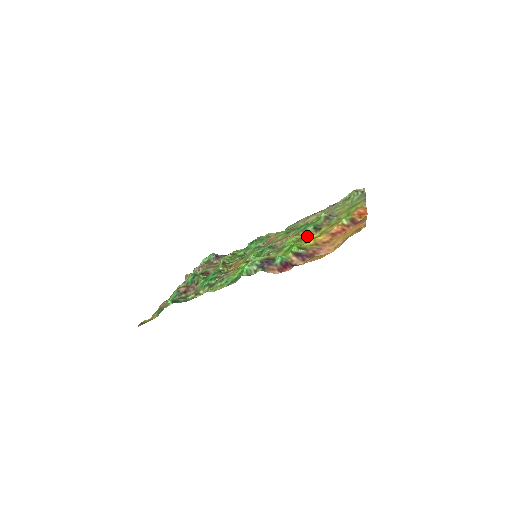
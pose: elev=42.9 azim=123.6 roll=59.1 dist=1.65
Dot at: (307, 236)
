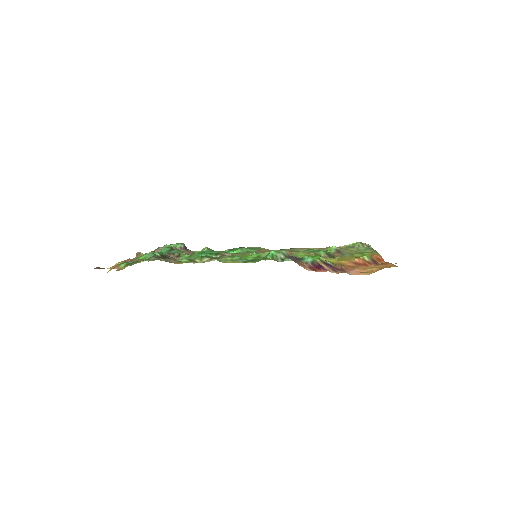
Dot at: occluded
